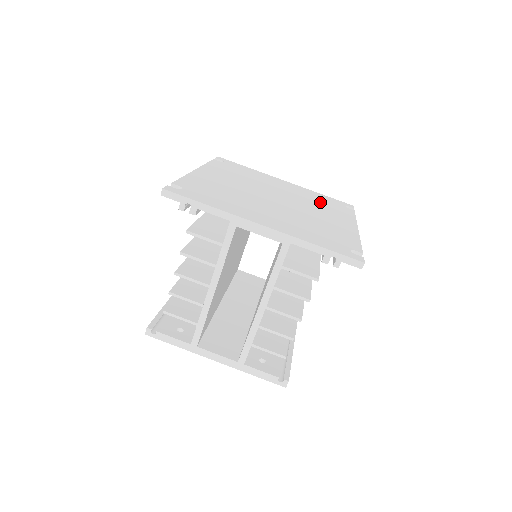
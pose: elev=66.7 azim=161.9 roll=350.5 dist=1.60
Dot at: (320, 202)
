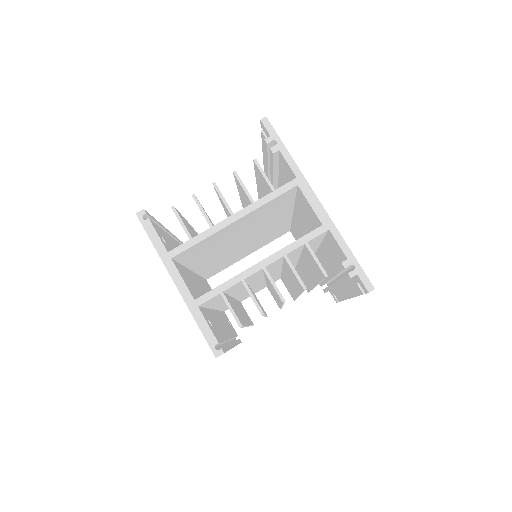
Dot at: occluded
